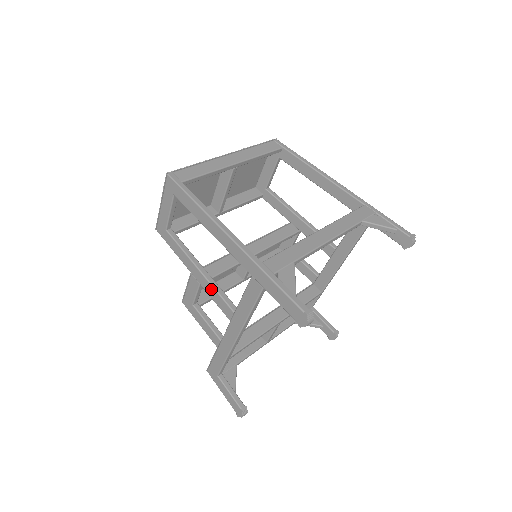
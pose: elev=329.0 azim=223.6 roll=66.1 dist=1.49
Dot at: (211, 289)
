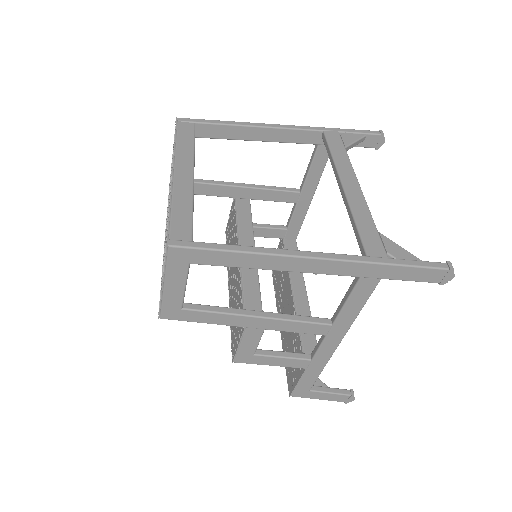
Dot at: (288, 324)
